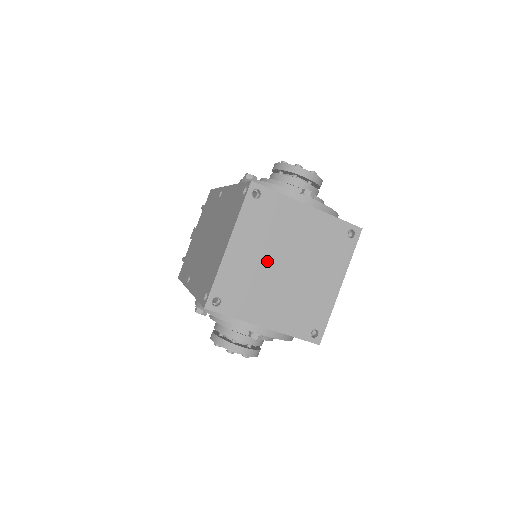
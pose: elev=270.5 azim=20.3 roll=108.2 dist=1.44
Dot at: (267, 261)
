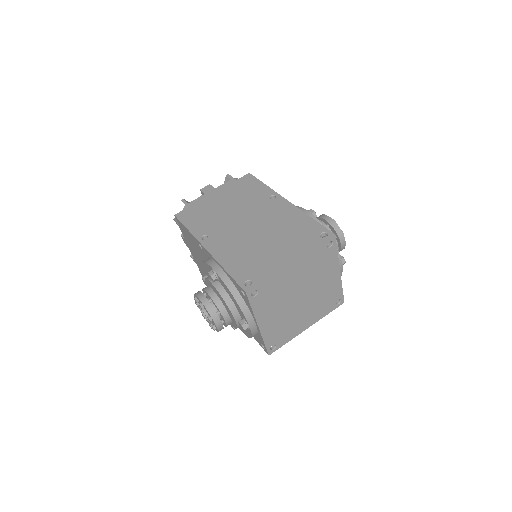
Dot at: (297, 288)
